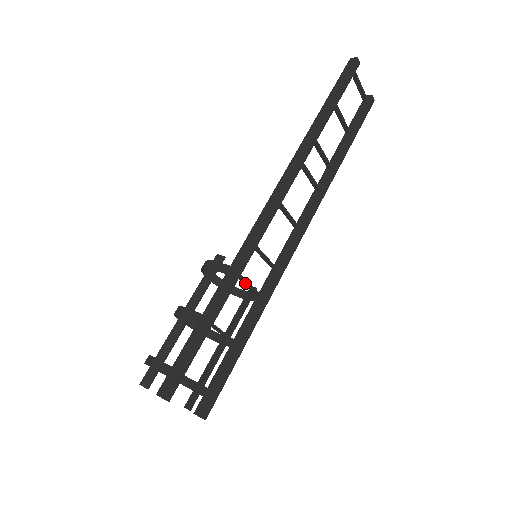
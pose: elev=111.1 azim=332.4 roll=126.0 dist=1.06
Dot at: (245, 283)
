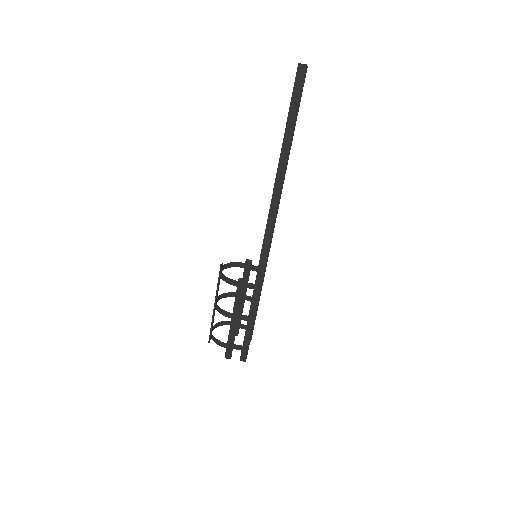
Dot at: occluded
